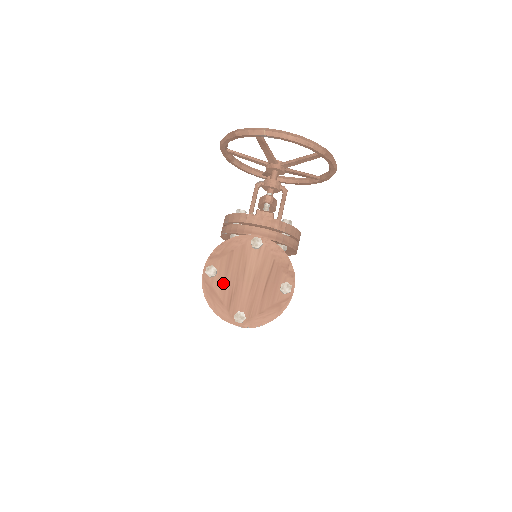
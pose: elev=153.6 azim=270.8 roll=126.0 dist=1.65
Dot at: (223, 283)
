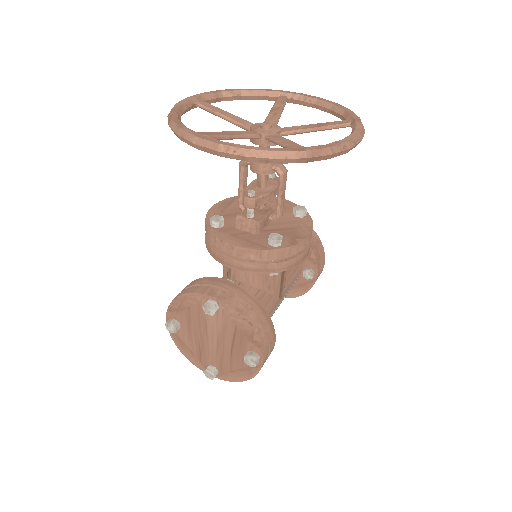
Dot at: (188, 336)
